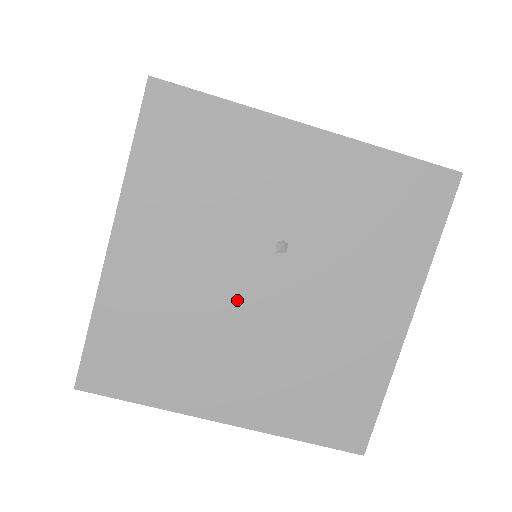
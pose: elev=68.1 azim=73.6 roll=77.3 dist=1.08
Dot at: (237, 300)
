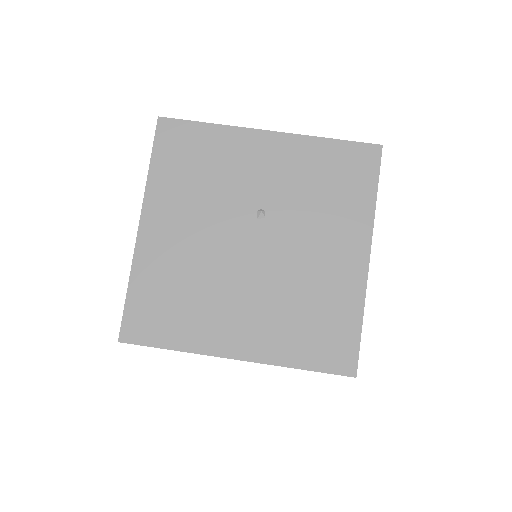
Dot at: (233, 257)
